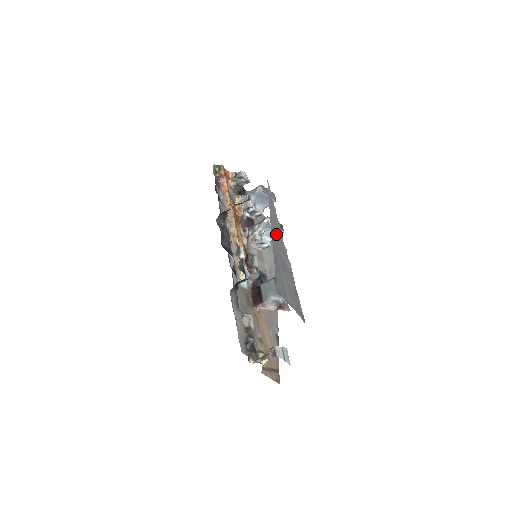
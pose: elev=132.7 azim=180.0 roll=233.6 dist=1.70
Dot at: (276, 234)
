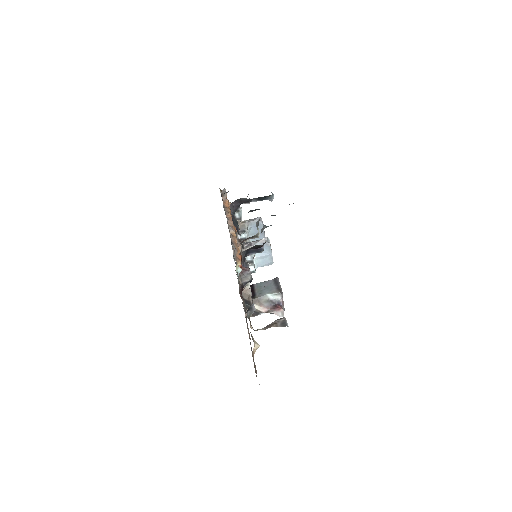
Dot at: occluded
